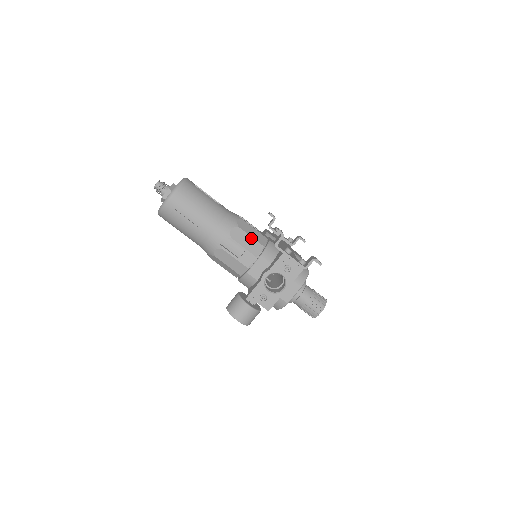
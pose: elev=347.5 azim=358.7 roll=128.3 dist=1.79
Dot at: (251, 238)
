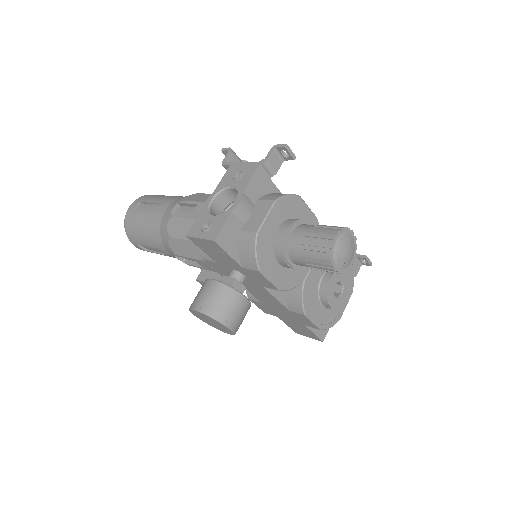
Dot at: occluded
